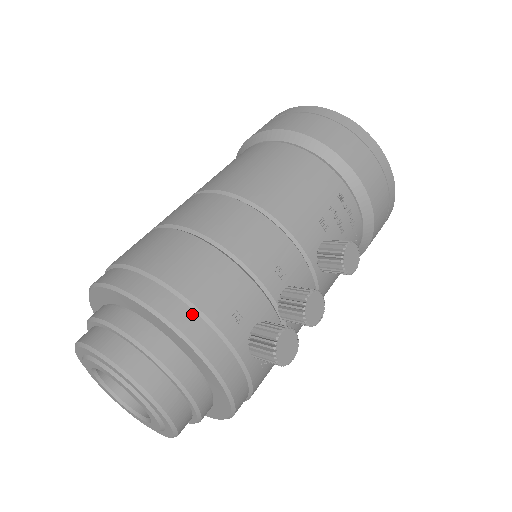
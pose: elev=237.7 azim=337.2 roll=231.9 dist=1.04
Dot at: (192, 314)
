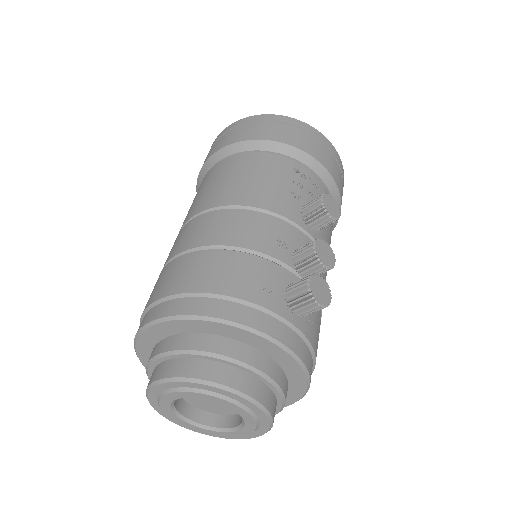
Dot at: (230, 304)
